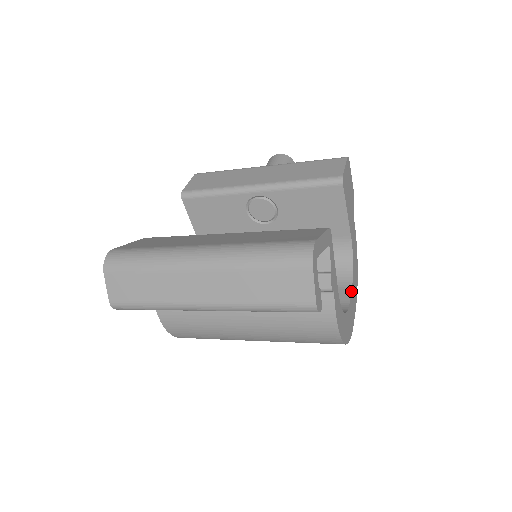
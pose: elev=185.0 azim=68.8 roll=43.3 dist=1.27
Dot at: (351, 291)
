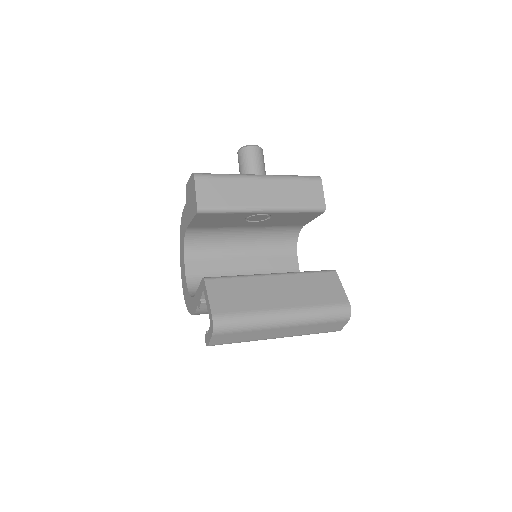
Dot at: occluded
